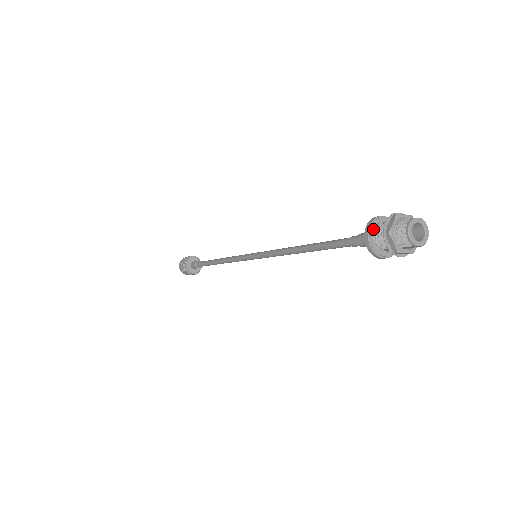
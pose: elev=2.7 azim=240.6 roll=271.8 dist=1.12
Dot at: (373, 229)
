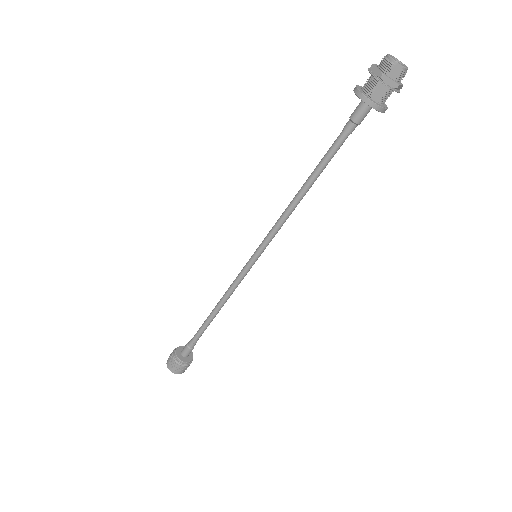
Dot at: (361, 88)
